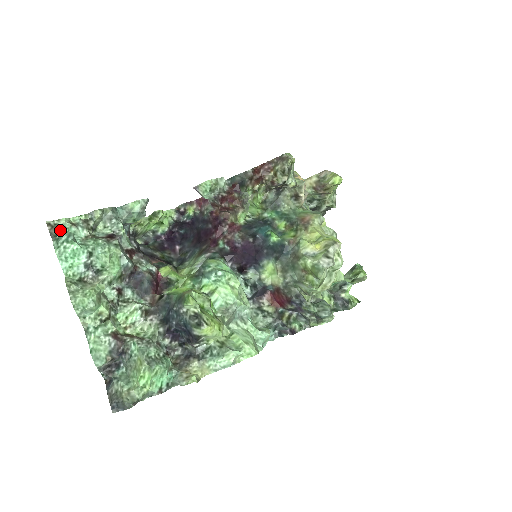
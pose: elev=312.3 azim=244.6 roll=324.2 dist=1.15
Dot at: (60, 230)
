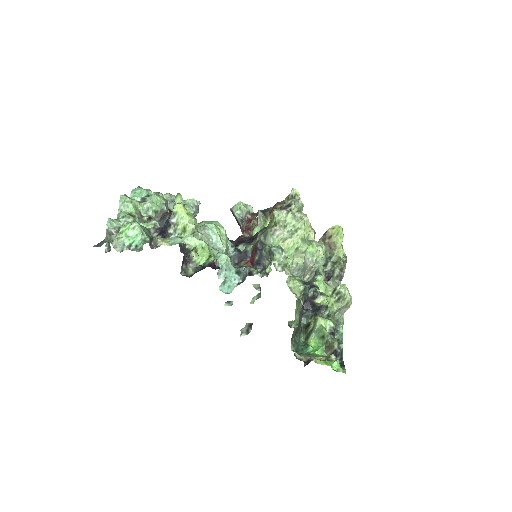
Dot at: occluded
